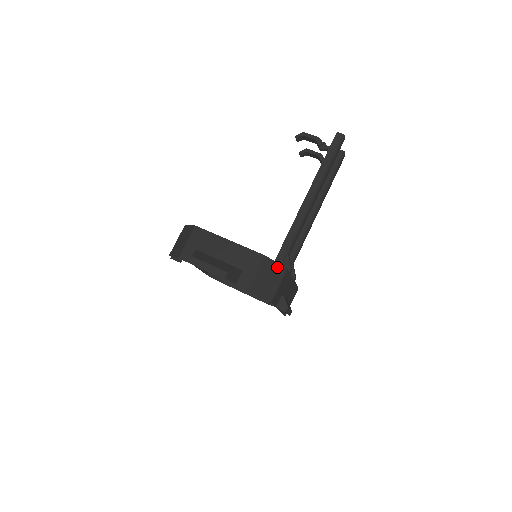
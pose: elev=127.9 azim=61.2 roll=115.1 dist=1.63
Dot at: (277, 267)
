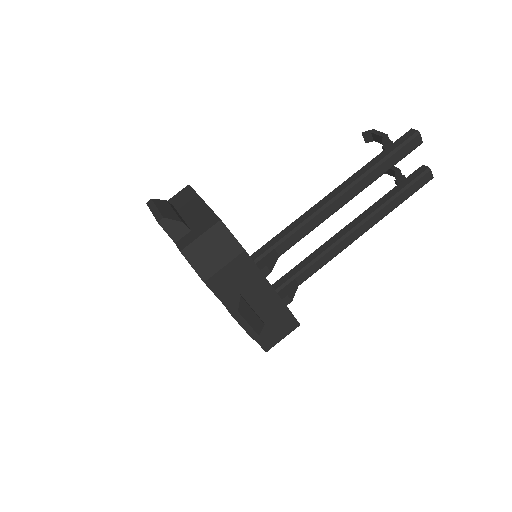
Dot at: (231, 241)
